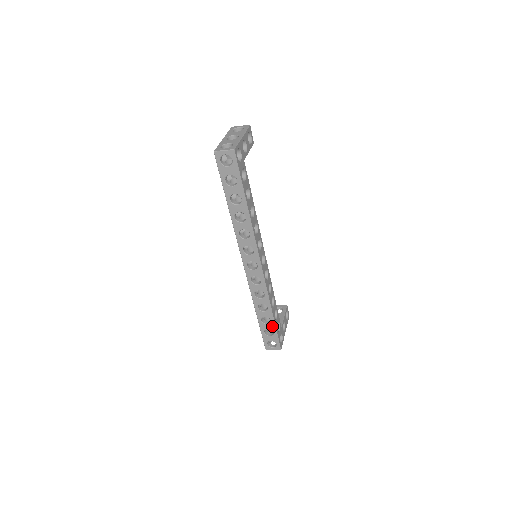
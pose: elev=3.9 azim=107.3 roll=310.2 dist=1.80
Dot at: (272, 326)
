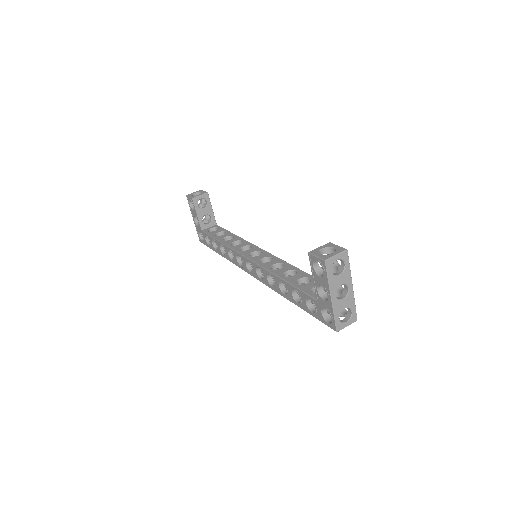
Dot at: occluded
